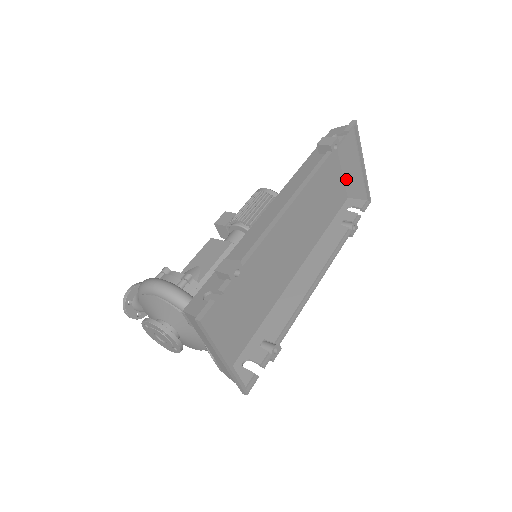
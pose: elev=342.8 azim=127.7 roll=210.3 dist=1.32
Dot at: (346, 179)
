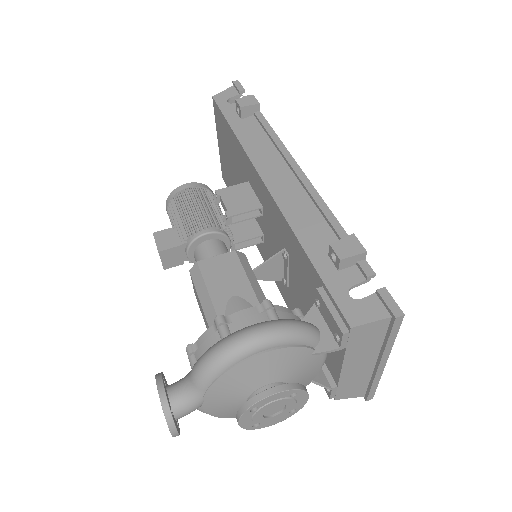
Dot at: occluded
